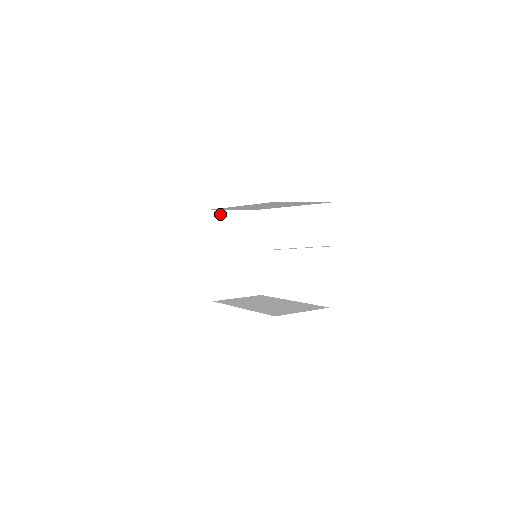
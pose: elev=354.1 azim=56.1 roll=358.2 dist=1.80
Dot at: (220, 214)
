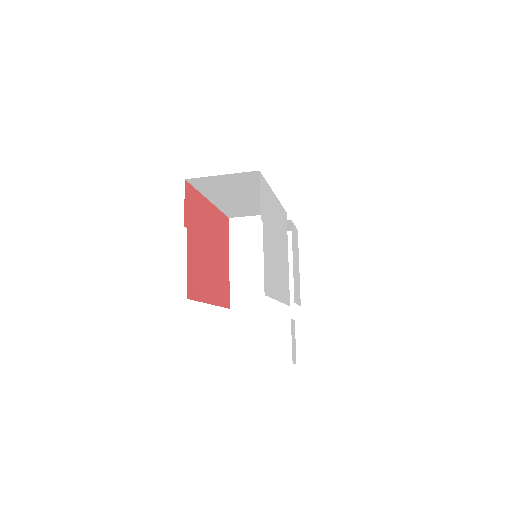
Dot at: (241, 221)
